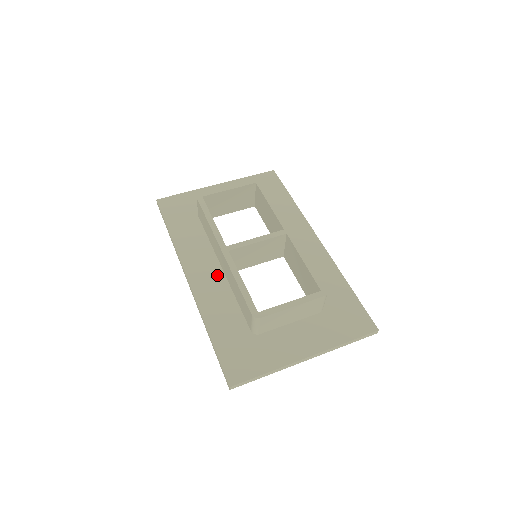
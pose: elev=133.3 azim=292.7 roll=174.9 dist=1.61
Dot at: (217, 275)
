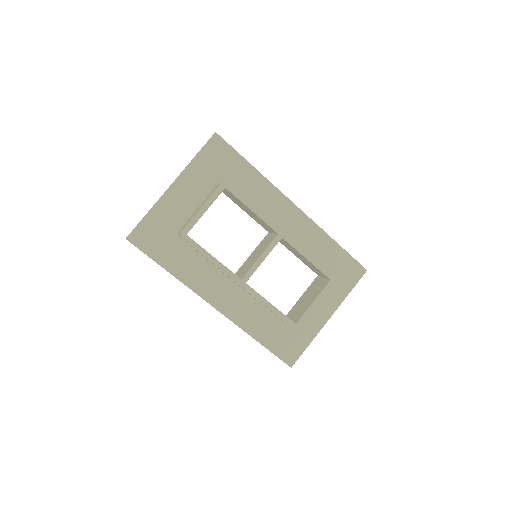
Dot at: (234, 290)
